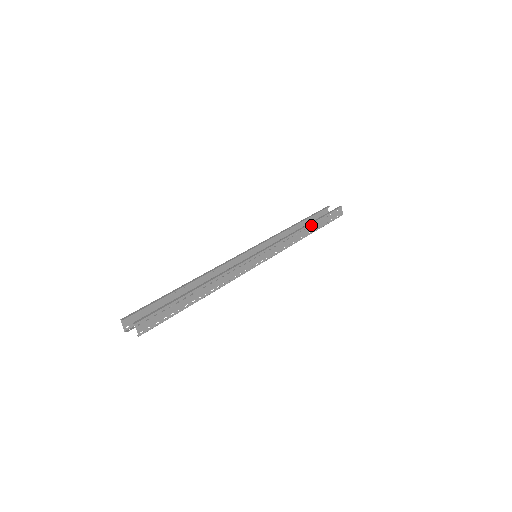
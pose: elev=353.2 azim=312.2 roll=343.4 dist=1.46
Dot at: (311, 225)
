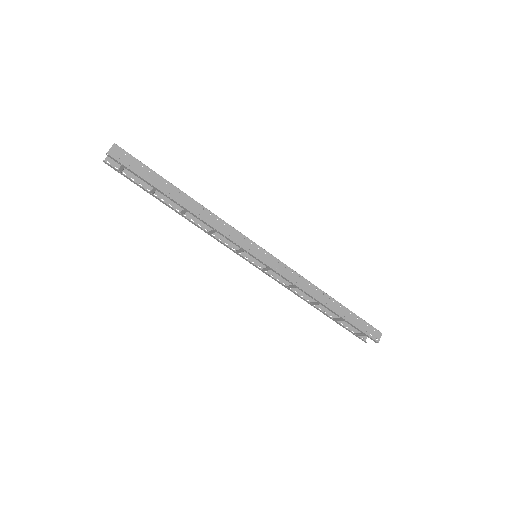
Dot at: (333, 300)
